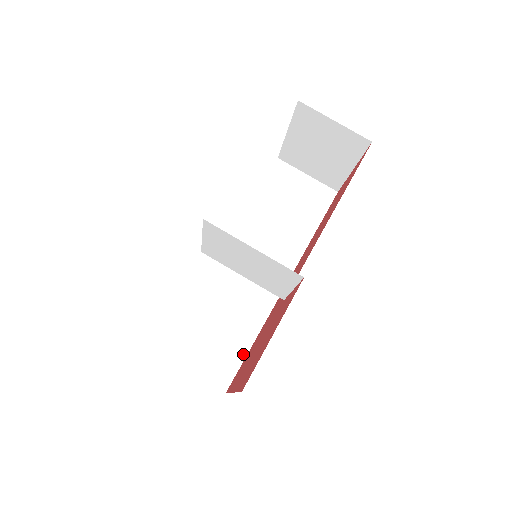
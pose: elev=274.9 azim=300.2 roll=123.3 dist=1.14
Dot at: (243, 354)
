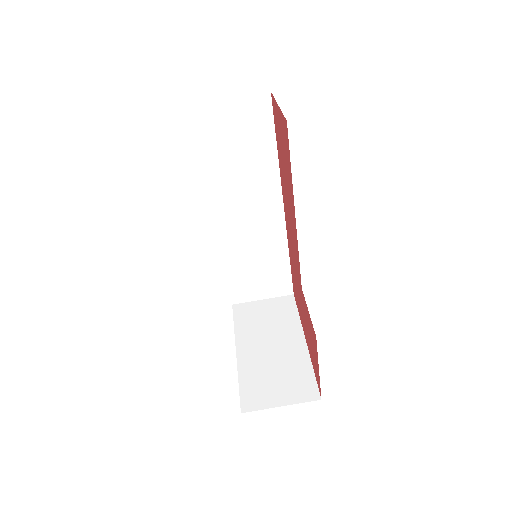
Dot at: (288, 270)
